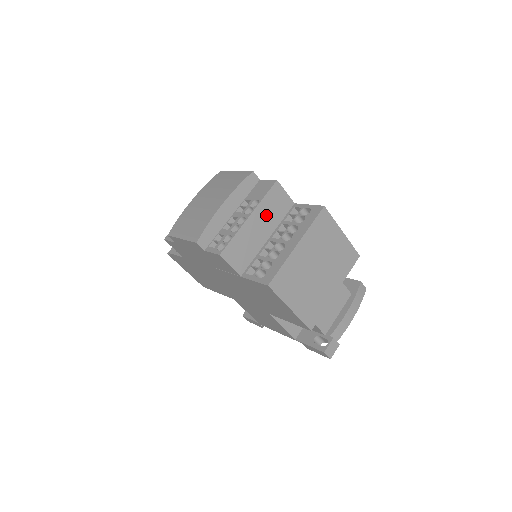
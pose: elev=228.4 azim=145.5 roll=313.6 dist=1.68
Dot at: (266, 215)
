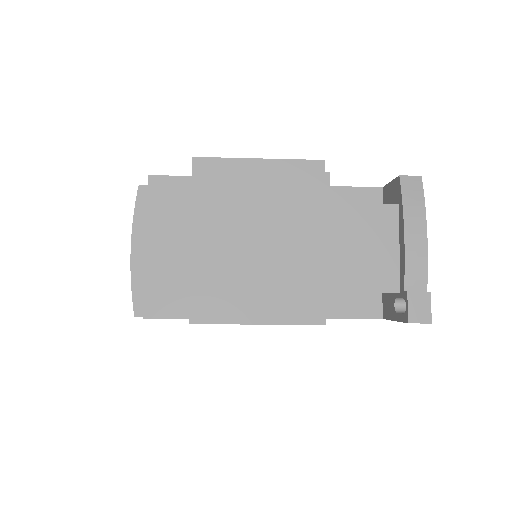
Dot at: (168, 225)
